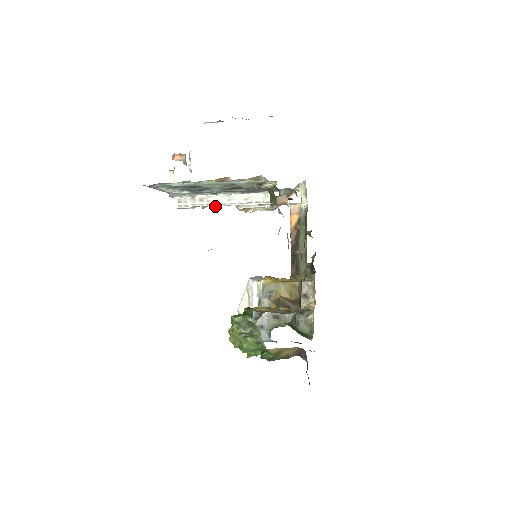
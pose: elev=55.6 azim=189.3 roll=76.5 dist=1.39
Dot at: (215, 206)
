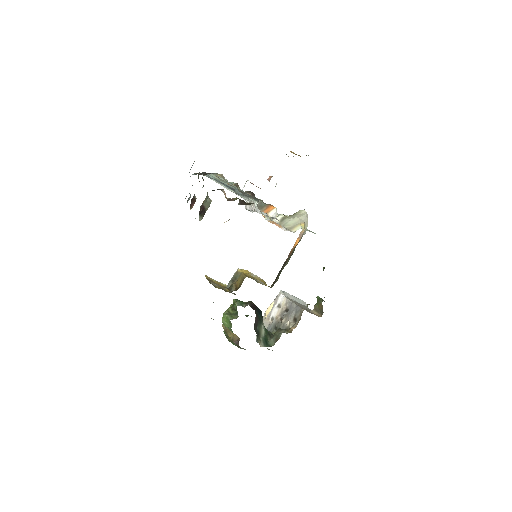
Dot at: occluded
